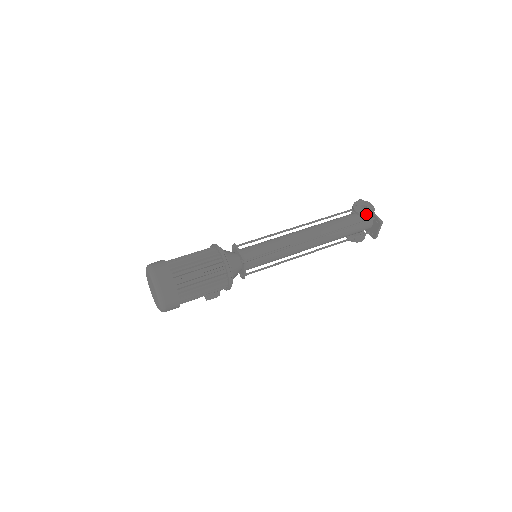
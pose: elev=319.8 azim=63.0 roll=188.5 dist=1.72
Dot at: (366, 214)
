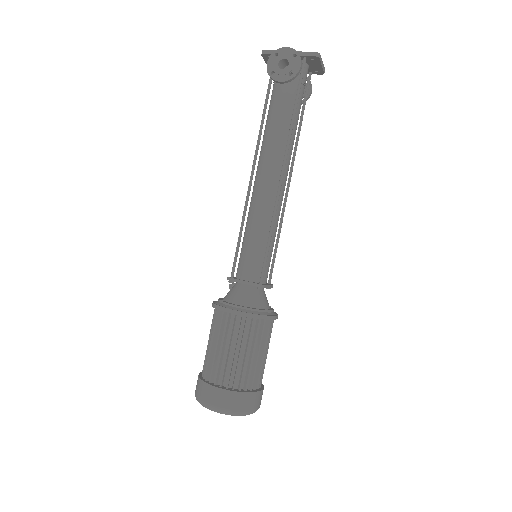
Dot at: (296, 71)
